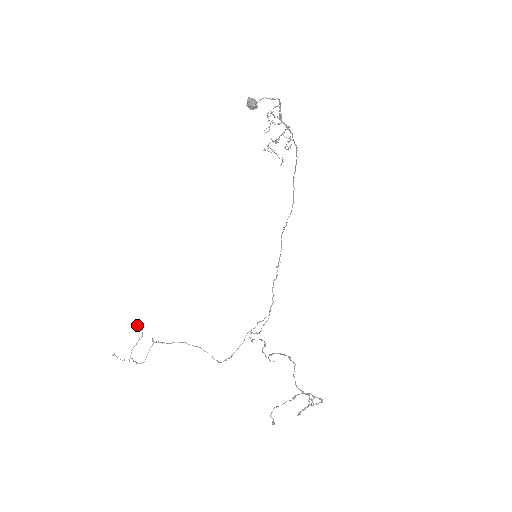
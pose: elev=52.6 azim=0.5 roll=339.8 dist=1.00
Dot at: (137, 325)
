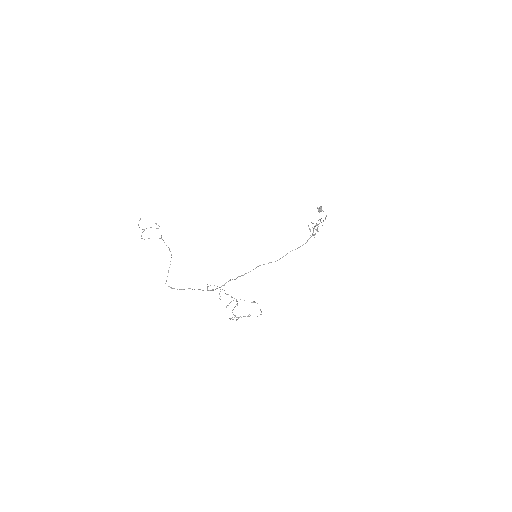
Dot at: occluded
